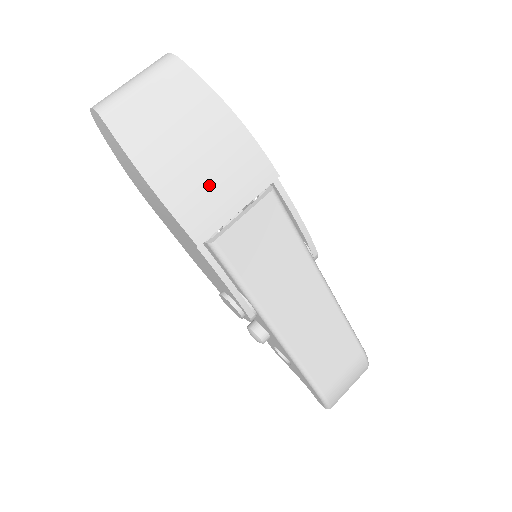
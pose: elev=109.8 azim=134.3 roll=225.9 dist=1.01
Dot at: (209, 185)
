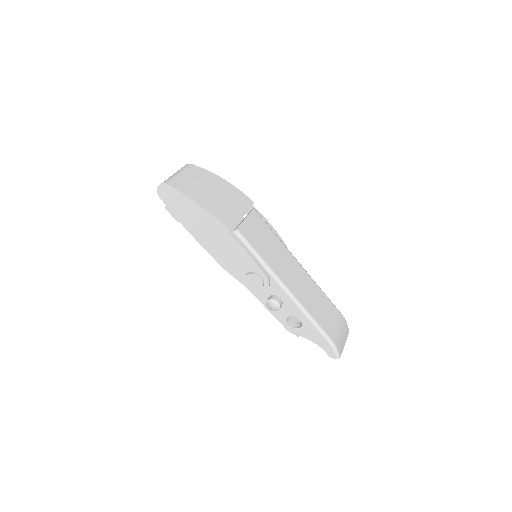
Dot at: (225, 205)
